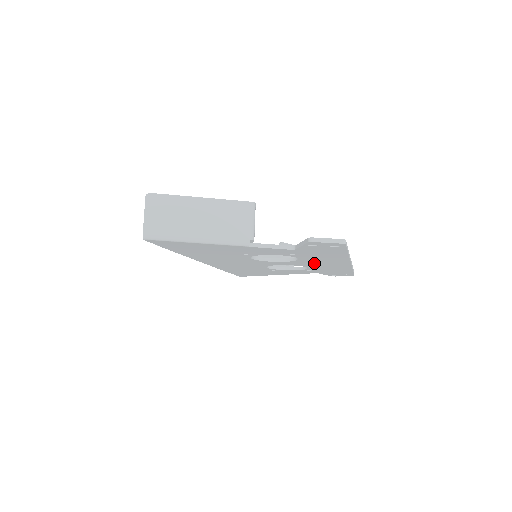
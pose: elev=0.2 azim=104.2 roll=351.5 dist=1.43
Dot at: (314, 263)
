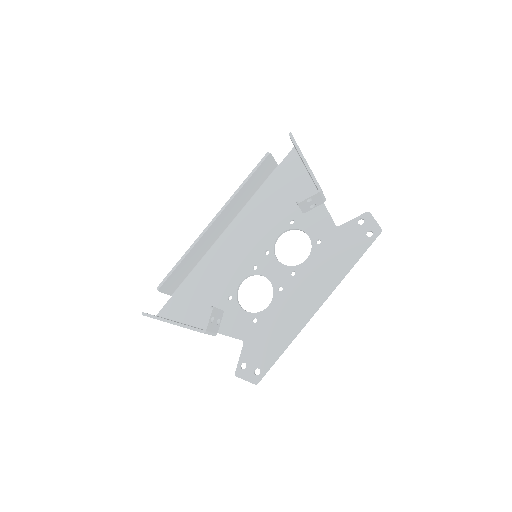
Dot at: (295, 289)
